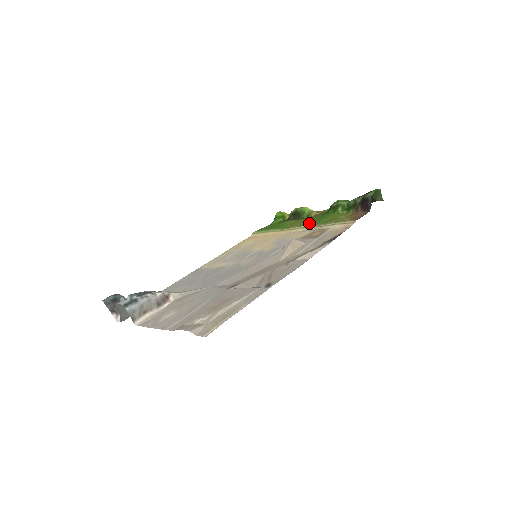
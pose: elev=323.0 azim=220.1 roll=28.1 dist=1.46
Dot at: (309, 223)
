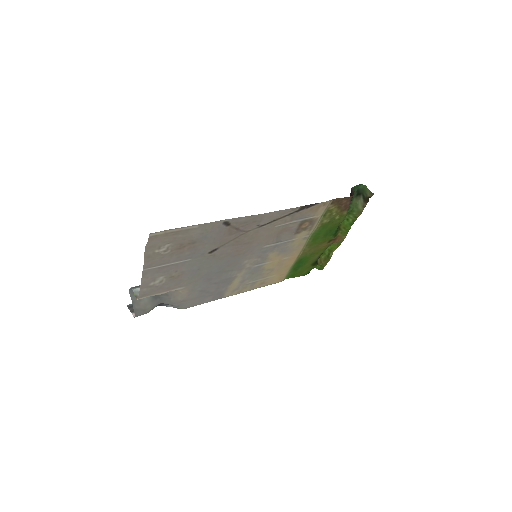
Dot at: (317, 239)
